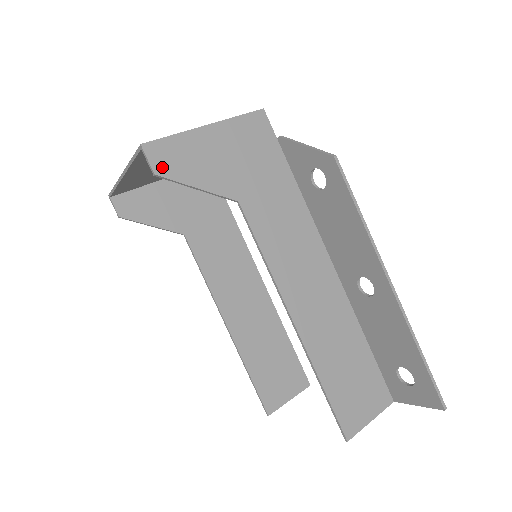
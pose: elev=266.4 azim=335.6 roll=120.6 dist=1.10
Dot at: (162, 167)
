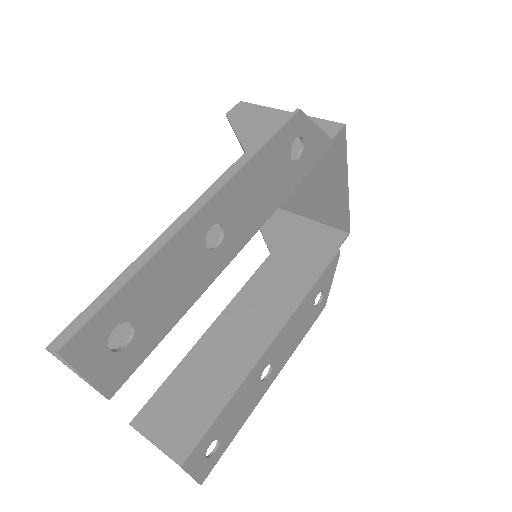
Dot at: (234, 114)
